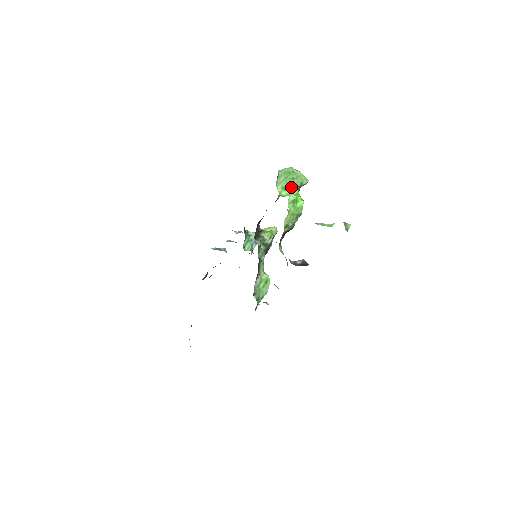
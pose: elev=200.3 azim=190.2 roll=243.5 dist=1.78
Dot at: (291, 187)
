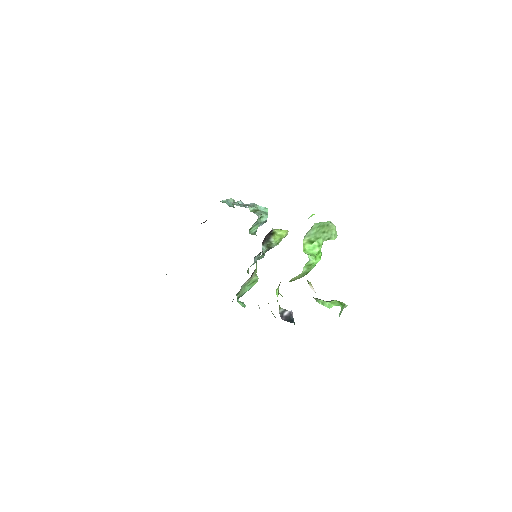
Dot at: (317, 241)
